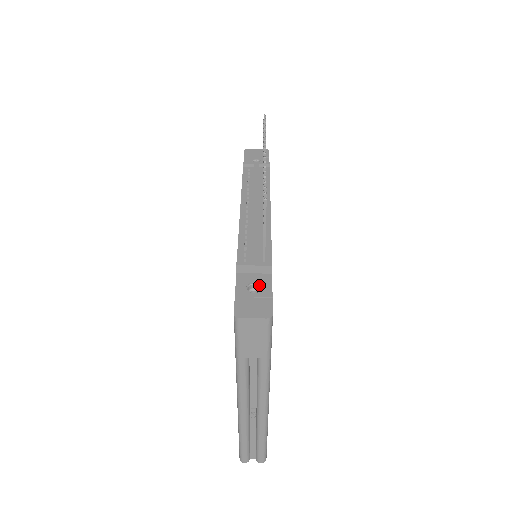
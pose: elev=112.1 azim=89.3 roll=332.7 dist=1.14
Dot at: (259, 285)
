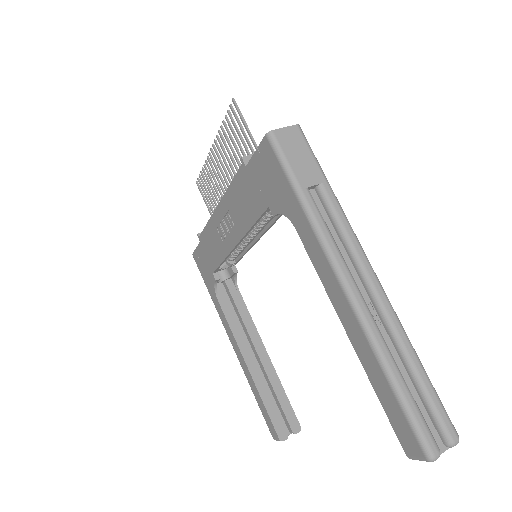
Dot at: occluded
